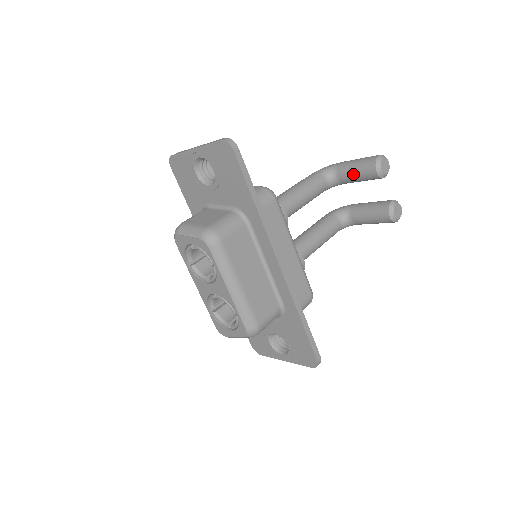
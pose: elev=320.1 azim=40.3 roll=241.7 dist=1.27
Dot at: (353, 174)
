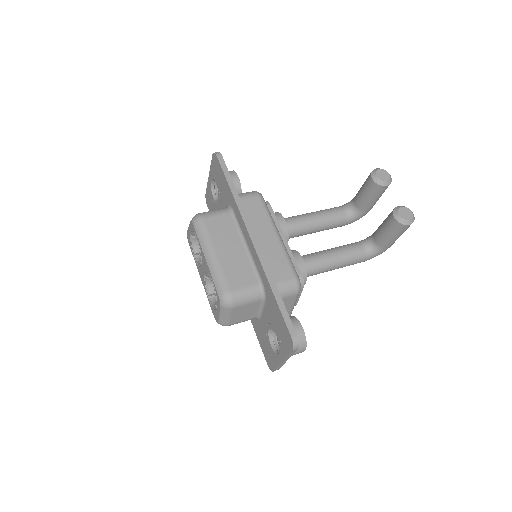
Dot at: (361, 194)
